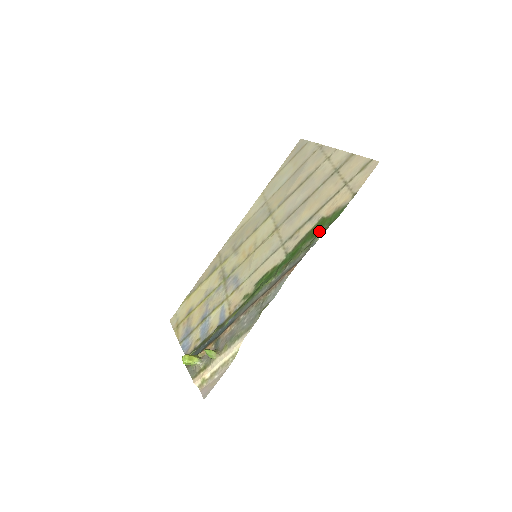
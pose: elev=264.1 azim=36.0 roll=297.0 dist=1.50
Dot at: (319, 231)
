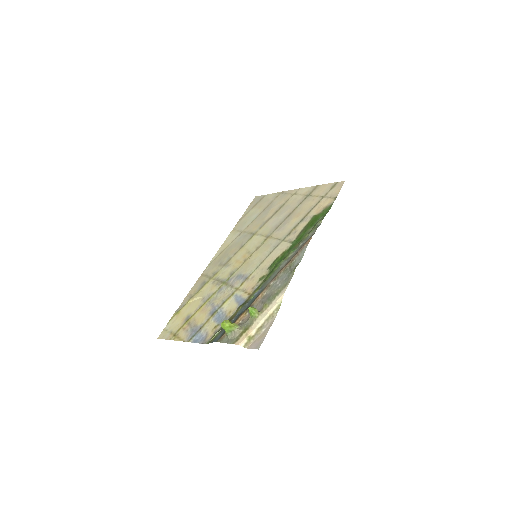
Dot at: (317, 221)
